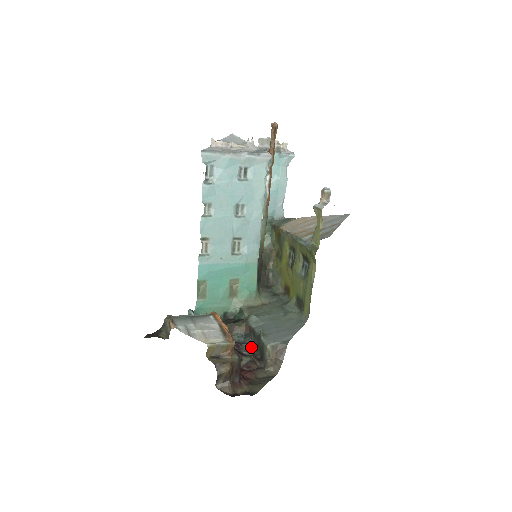
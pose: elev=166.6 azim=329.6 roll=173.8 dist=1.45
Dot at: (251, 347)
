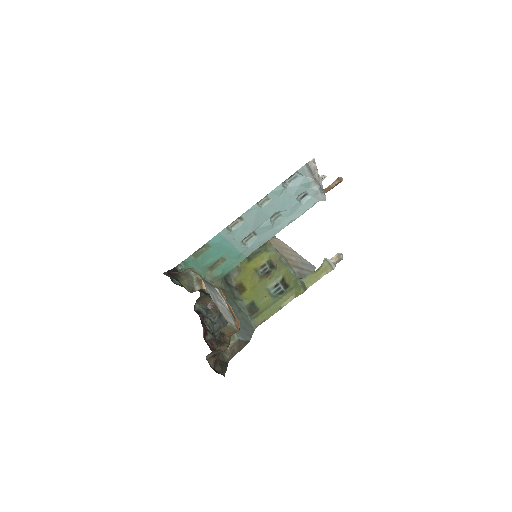
Dot at: (213, 325)
